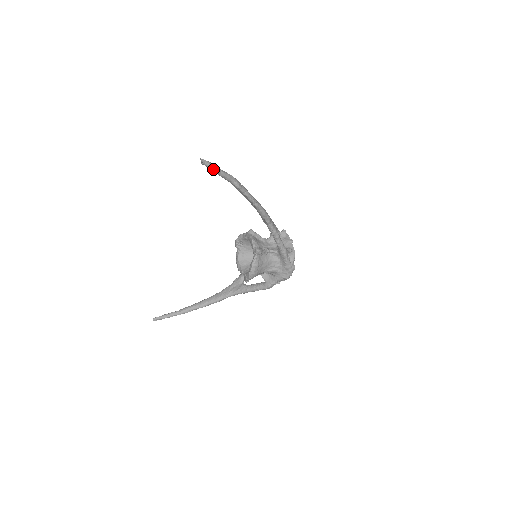
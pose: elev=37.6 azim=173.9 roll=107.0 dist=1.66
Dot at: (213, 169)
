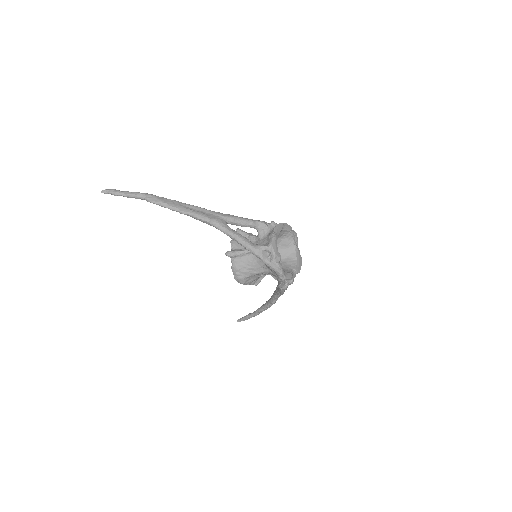
Dot at: (115, 195)
